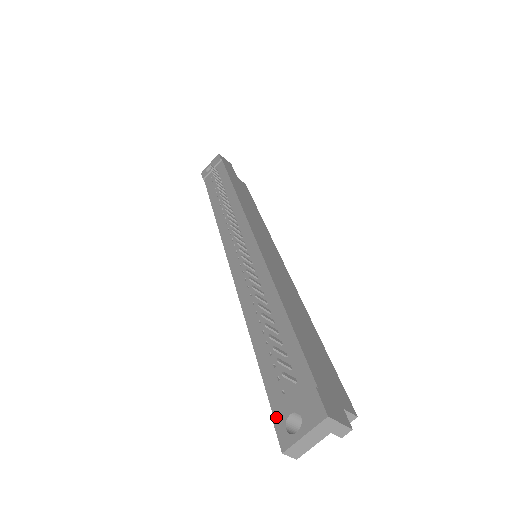
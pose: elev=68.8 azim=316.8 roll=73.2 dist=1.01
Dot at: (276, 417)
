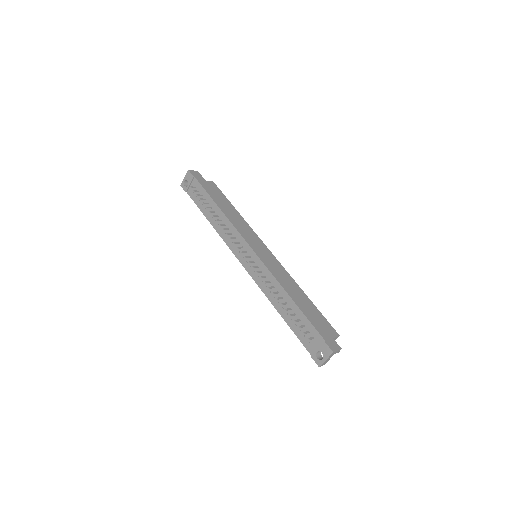
Dot at: (310, 353)
